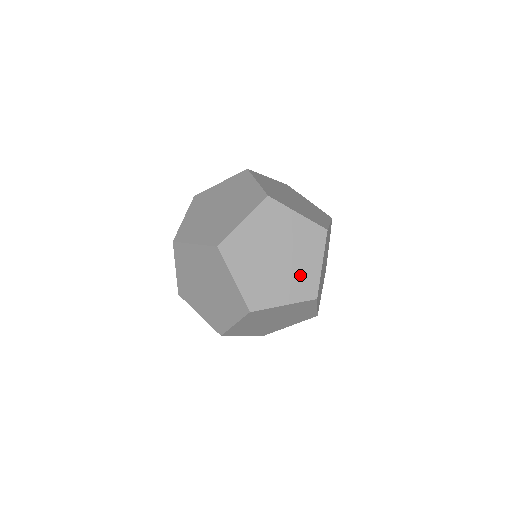
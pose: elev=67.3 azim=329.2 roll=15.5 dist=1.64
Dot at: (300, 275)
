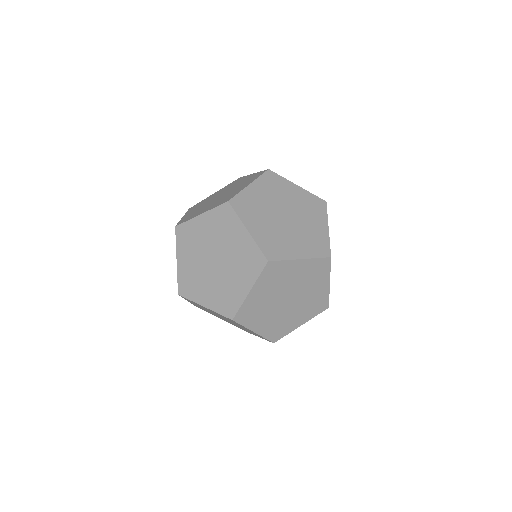
Dot at: (284, 321)
